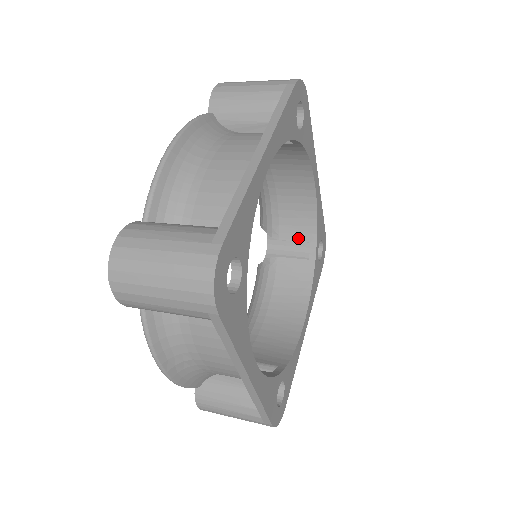
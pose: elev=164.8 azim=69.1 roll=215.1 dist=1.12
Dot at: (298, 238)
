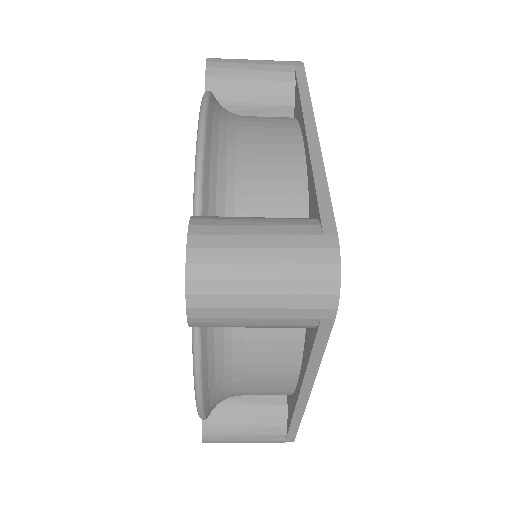
Dot at: occluded
